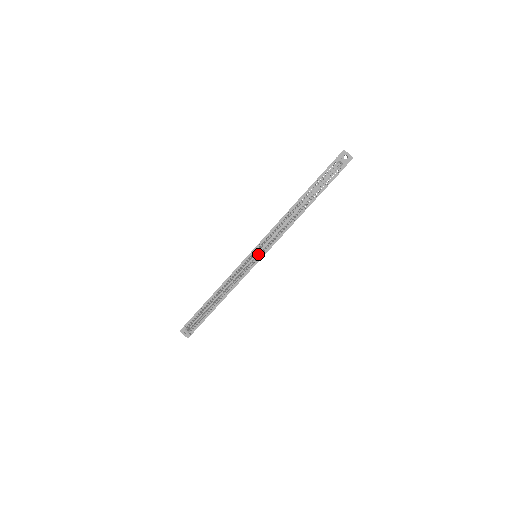
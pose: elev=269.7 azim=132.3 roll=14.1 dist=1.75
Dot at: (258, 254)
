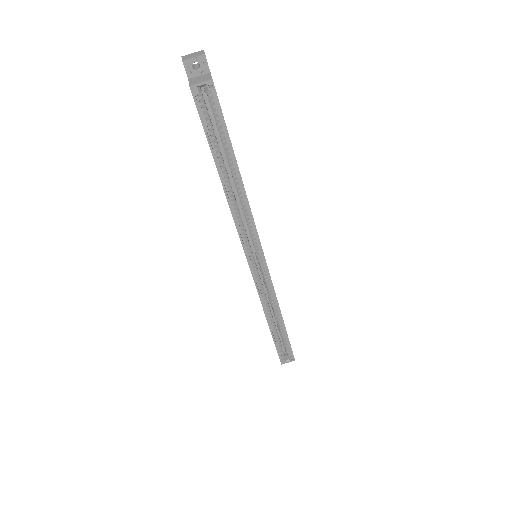
Dot at: (256, 258)
